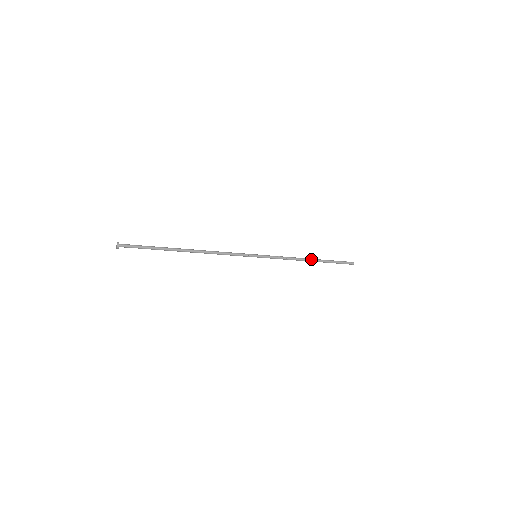
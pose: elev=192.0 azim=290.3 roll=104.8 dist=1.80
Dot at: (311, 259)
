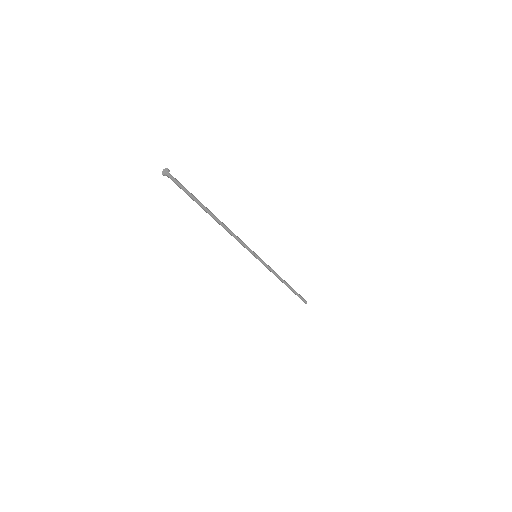
Dot at: (286, 282)
